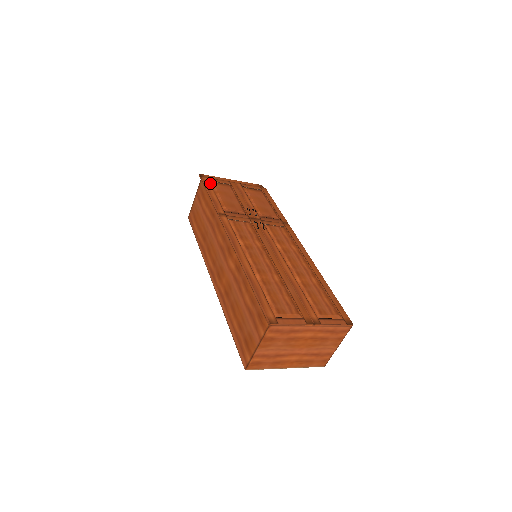
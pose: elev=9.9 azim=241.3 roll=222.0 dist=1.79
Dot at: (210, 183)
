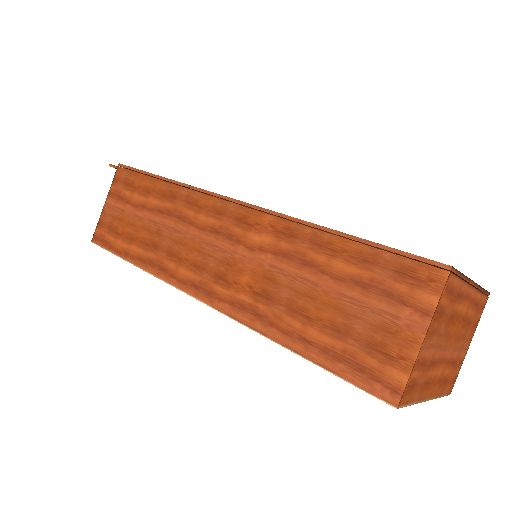
Dot at: occluded
